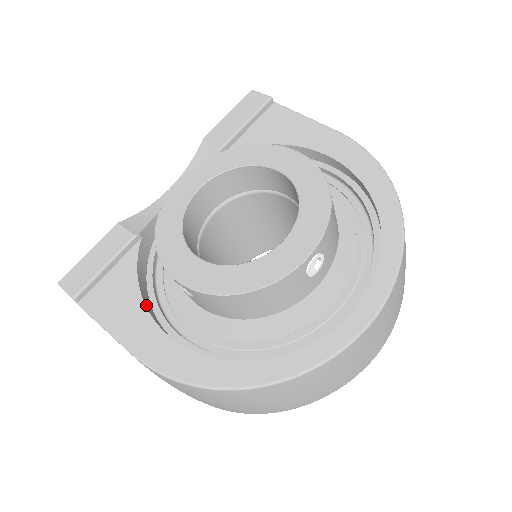
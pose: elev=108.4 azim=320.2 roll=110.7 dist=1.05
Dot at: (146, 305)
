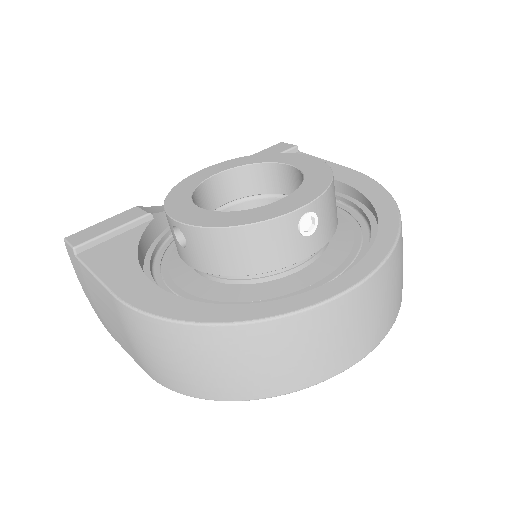
Dot at: (139, 261)
